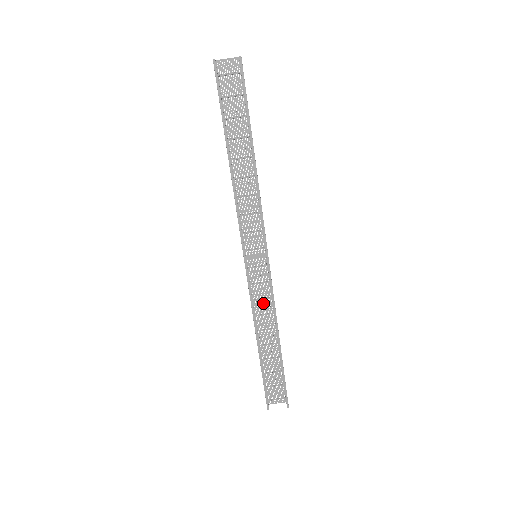
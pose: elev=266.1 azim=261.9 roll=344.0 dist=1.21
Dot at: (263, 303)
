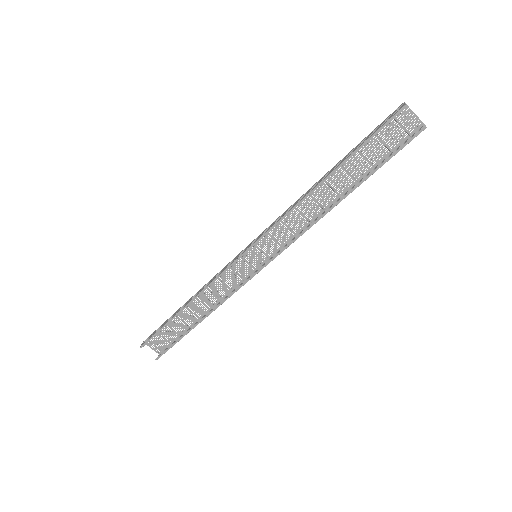
Dot at: (221, 286)
